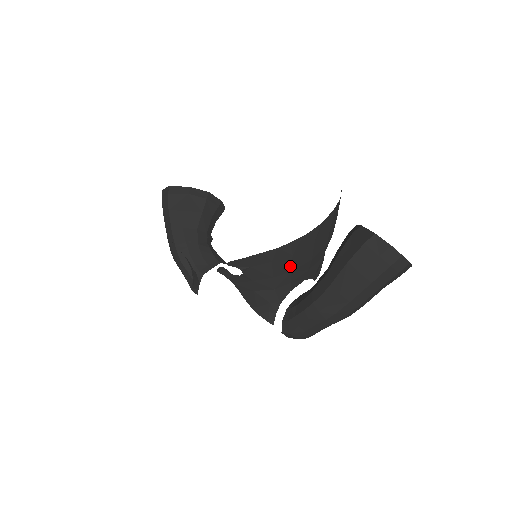
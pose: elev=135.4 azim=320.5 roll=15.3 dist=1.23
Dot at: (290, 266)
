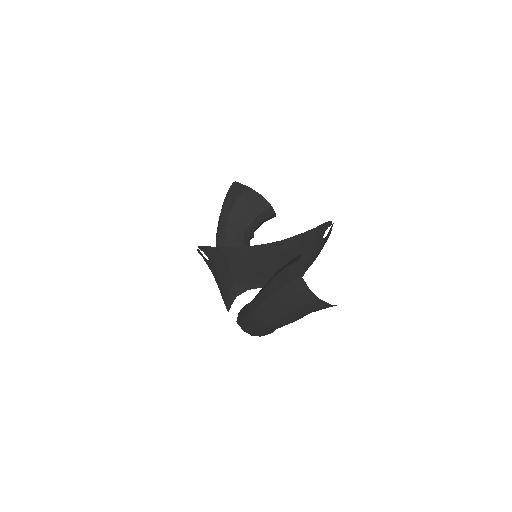
Dot at: (244, 267)
